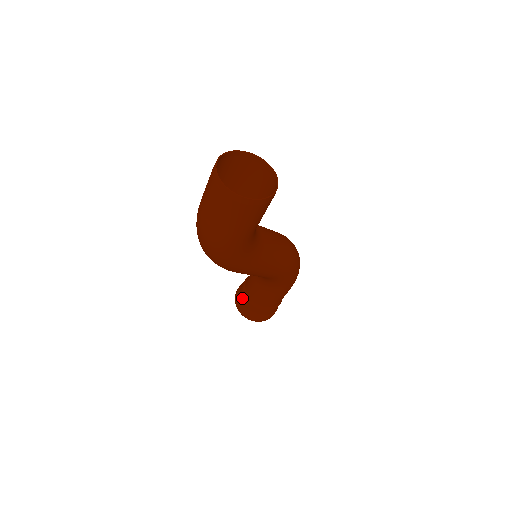
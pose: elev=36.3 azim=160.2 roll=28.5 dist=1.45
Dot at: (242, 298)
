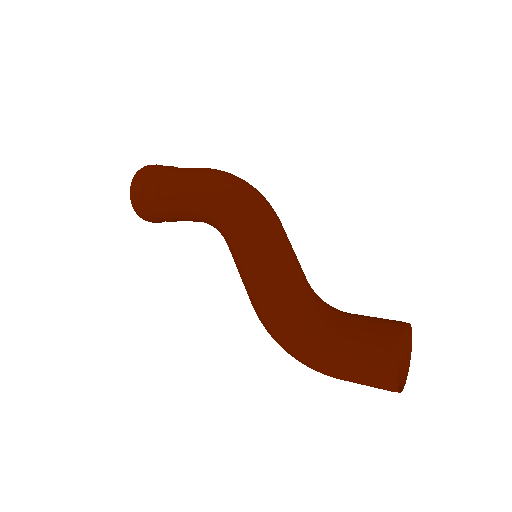
Dot at: occluded
